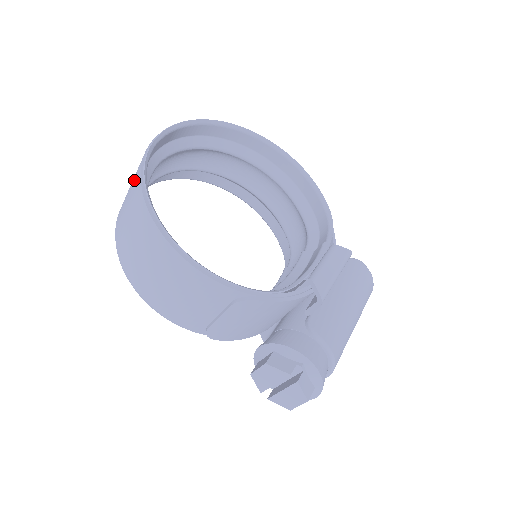
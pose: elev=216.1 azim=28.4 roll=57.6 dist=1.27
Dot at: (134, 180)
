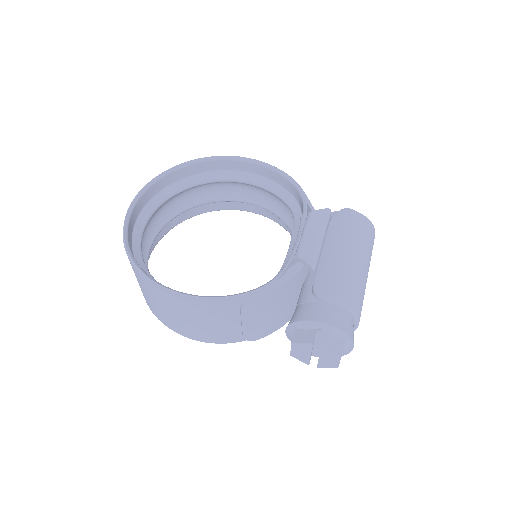
Dot at: occluded
